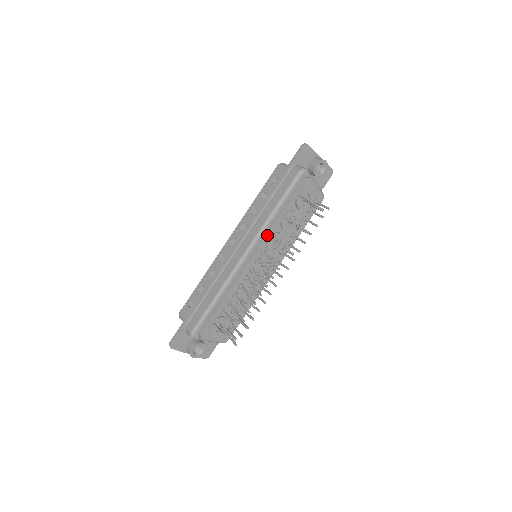
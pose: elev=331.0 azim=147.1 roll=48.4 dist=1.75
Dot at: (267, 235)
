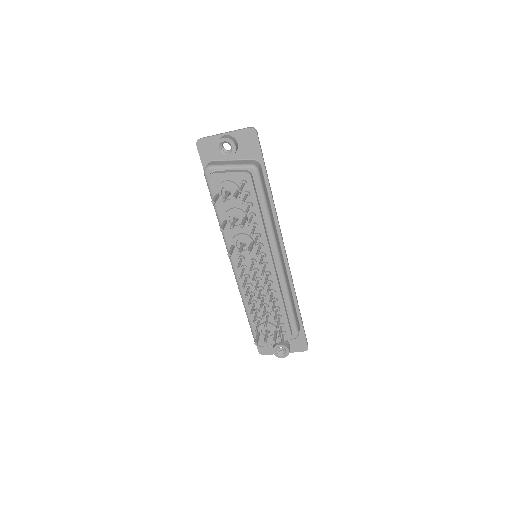
Dot at: (229, 244)
